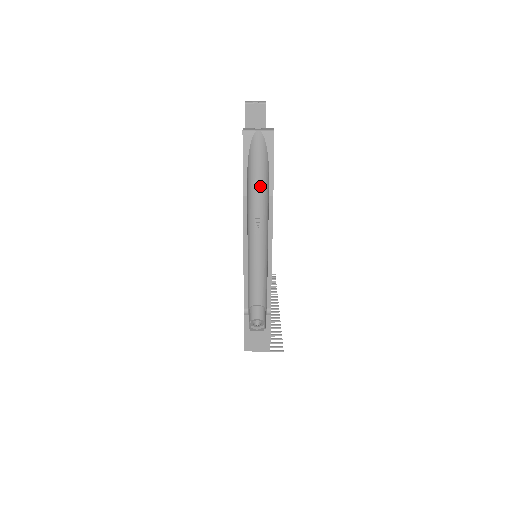
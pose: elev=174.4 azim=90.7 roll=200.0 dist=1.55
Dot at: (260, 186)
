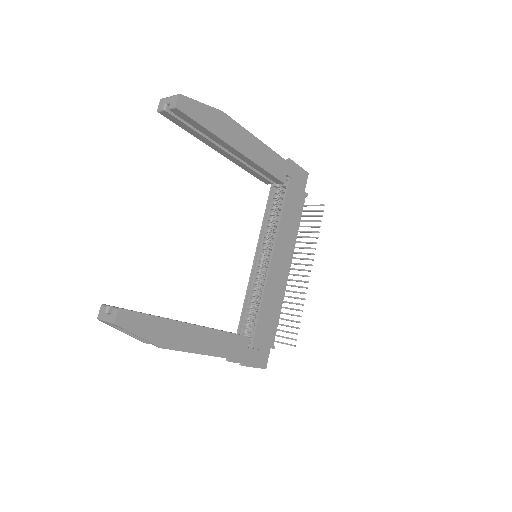
Dot at: occluded
